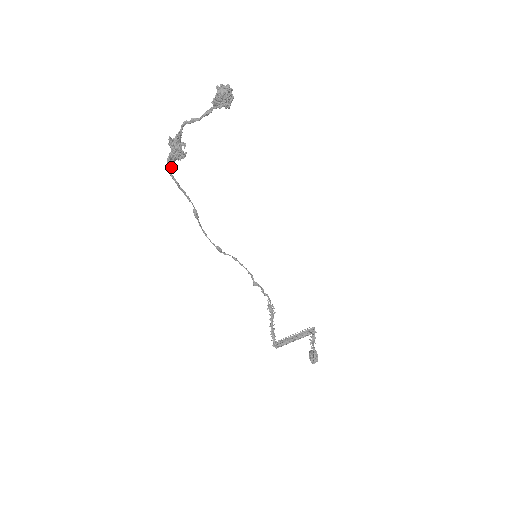
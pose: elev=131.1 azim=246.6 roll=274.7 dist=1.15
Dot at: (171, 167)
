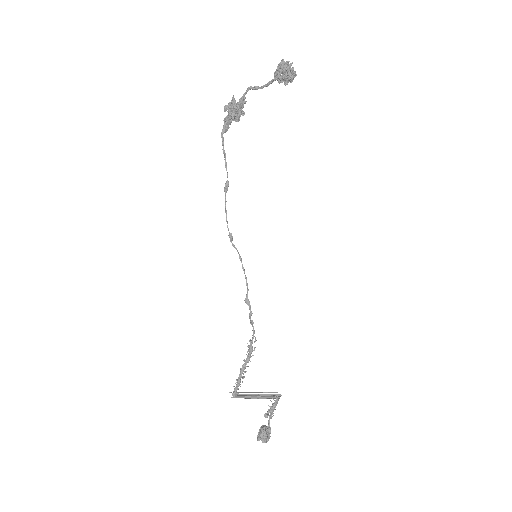
Dot at: (225, 127)
